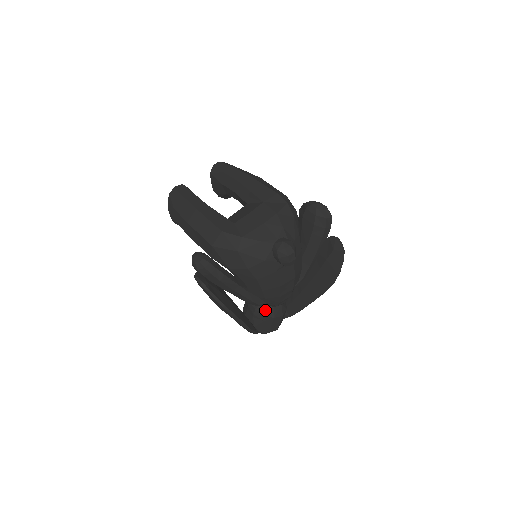
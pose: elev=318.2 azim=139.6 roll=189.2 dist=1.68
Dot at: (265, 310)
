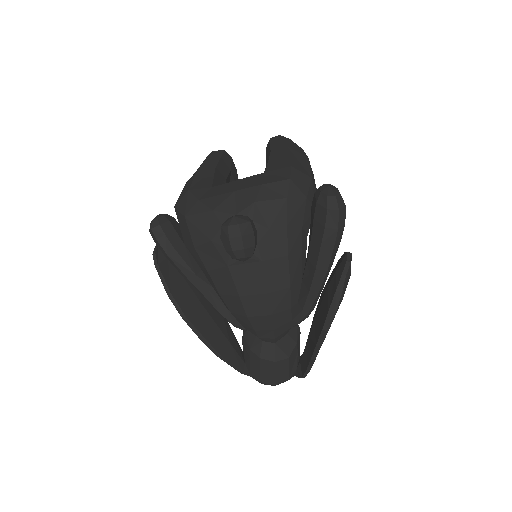
Dot at: (251, 340)
